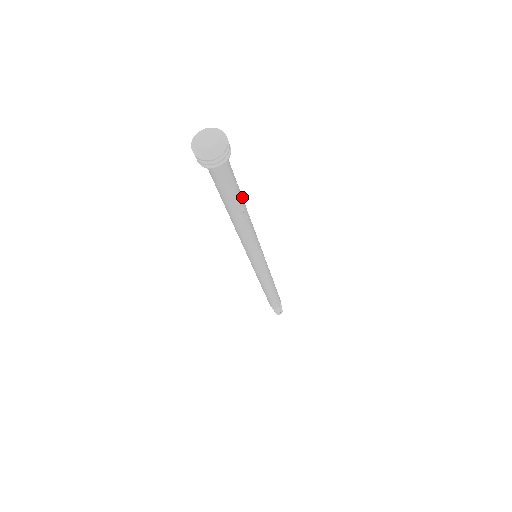
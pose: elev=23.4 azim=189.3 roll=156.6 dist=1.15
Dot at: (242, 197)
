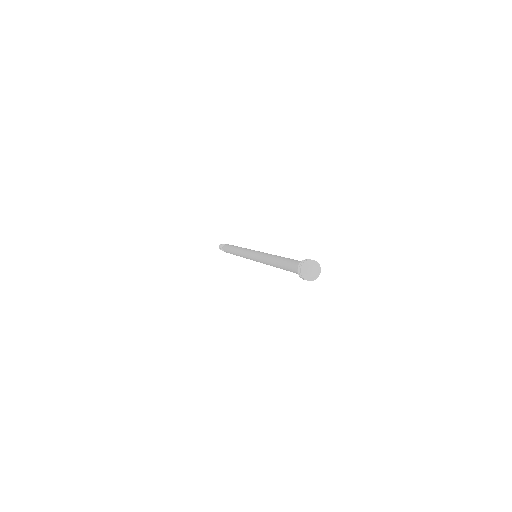
Dot at: occluded
